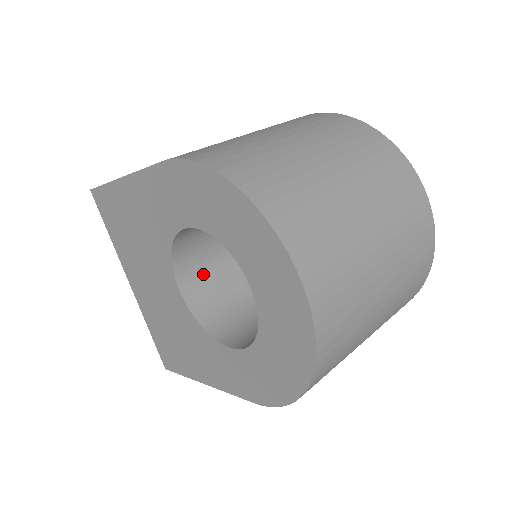
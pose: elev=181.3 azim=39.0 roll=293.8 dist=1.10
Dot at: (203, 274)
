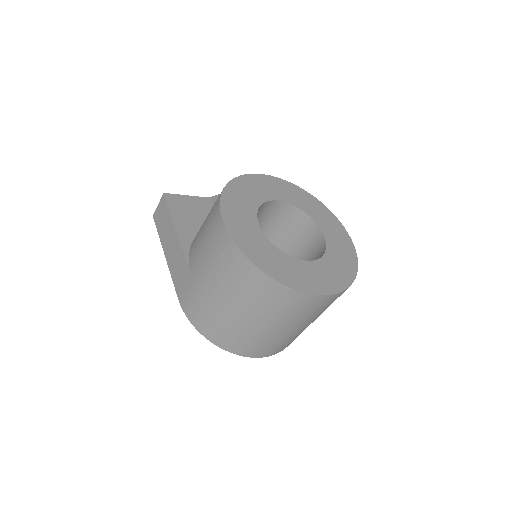
Dot at: occluded
